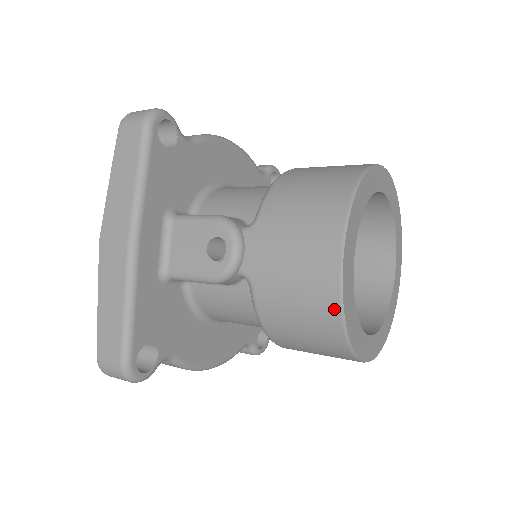
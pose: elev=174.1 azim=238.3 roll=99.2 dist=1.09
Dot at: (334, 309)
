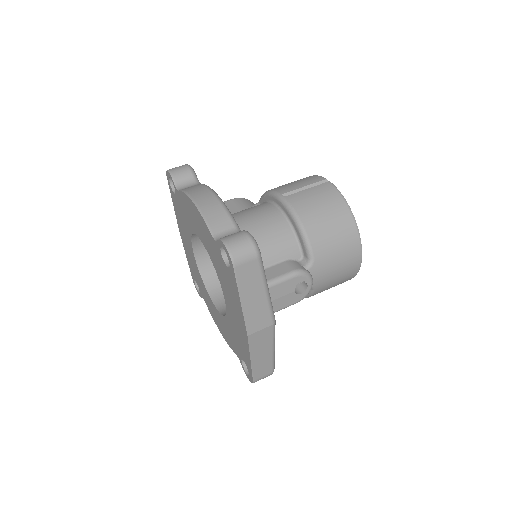
Dot at: (353, 276)
